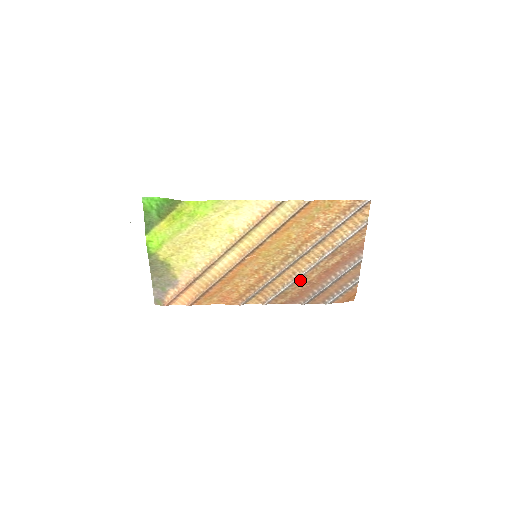
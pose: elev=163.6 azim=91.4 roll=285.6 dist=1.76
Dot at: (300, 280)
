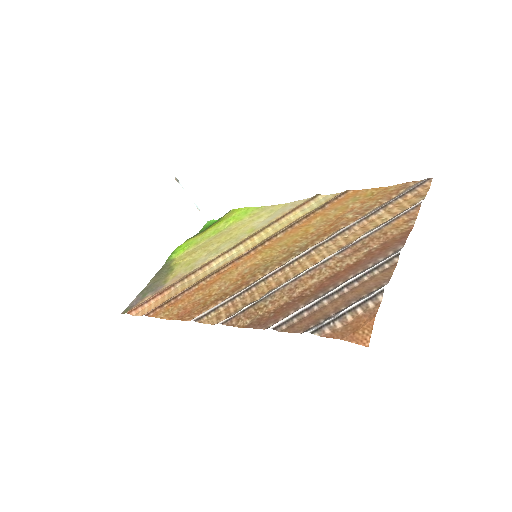
Dot at: (289, 288)
